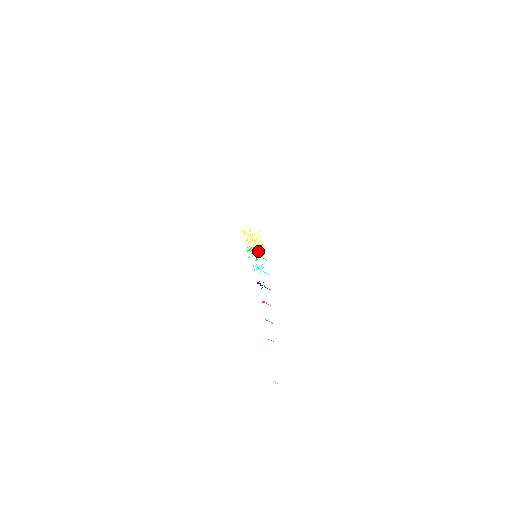
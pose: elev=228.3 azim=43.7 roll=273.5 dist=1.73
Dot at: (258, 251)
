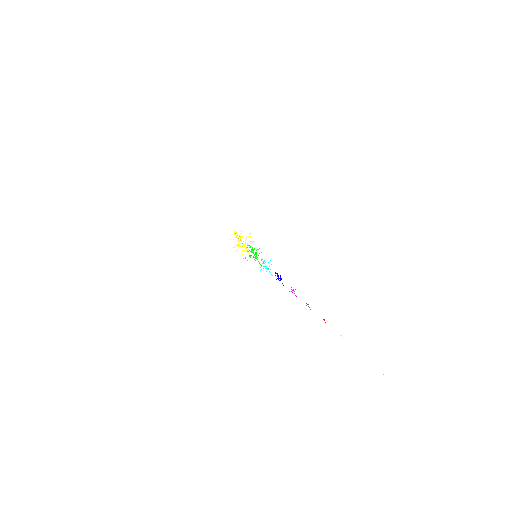
Dot at: occluded
